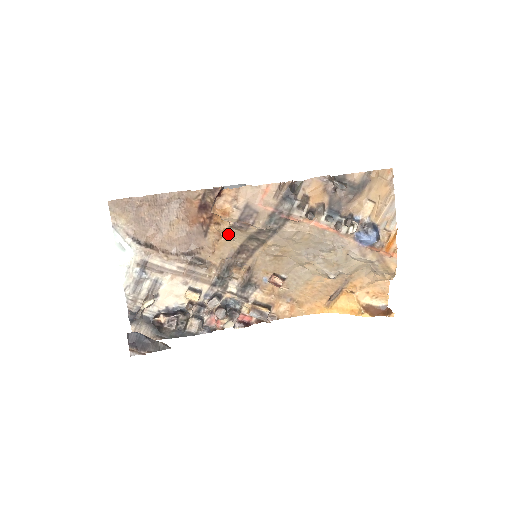
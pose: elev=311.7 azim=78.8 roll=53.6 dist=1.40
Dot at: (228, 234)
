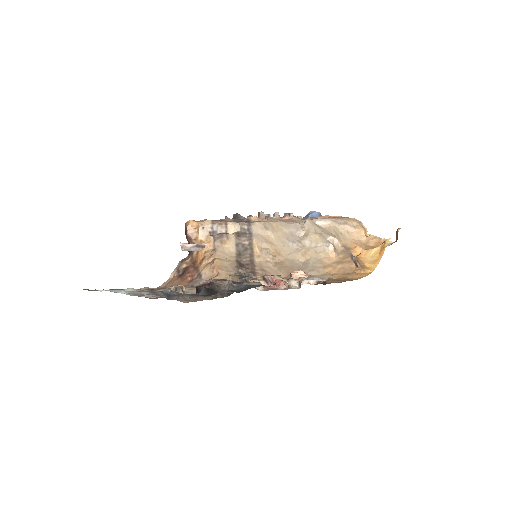
Dot at: (217, 254)
